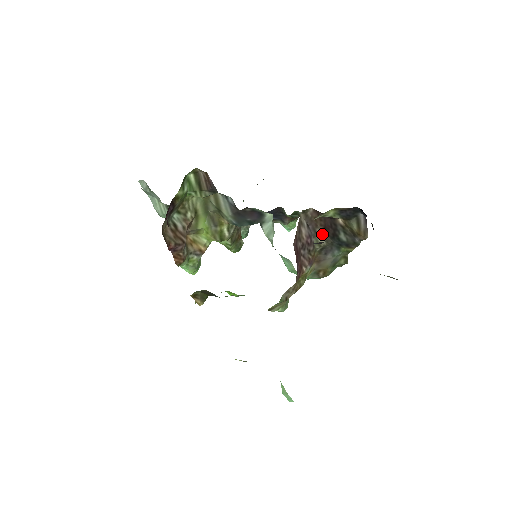
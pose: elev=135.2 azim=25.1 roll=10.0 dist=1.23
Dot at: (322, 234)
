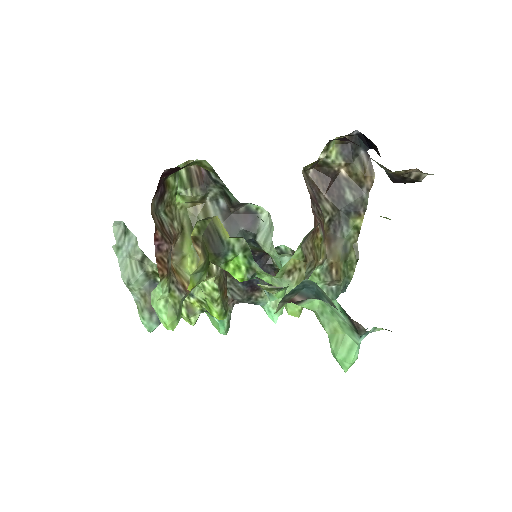
Dot at: (327, 201)
